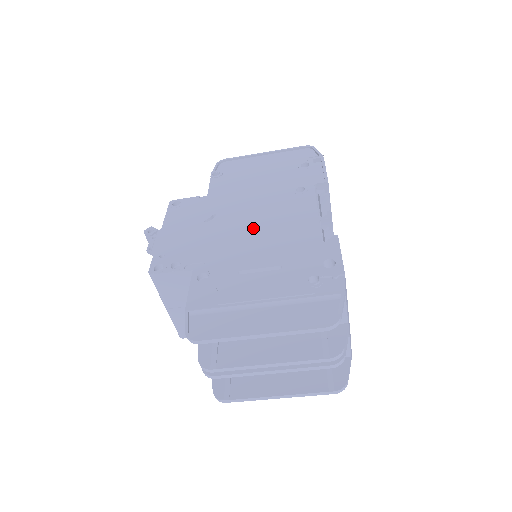
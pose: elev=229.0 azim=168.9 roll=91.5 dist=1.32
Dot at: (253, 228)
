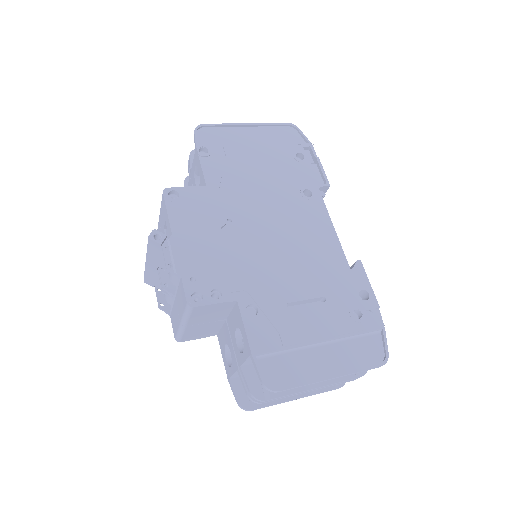
Dot at: (280, 244)
